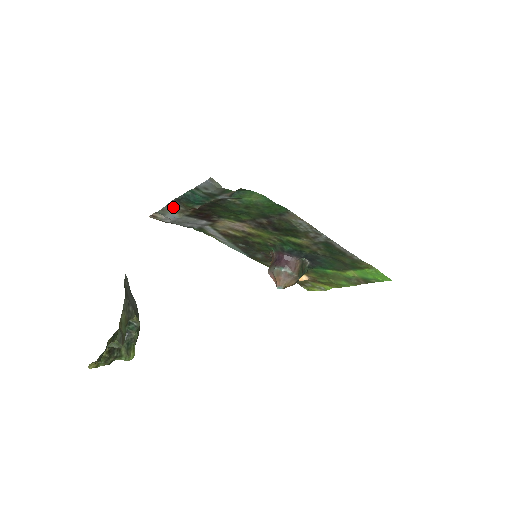
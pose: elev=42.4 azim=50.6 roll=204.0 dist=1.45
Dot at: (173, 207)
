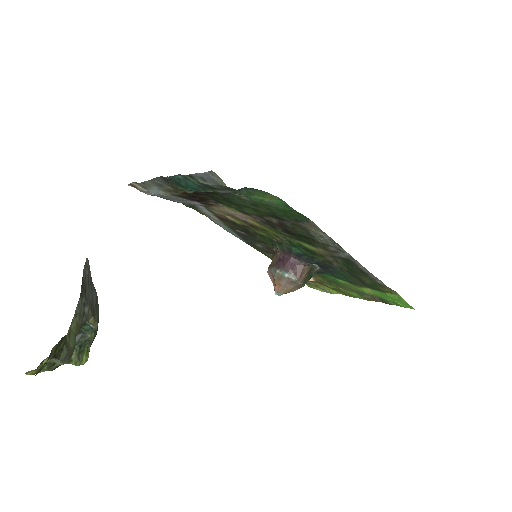
Dot at: (158, 184)
